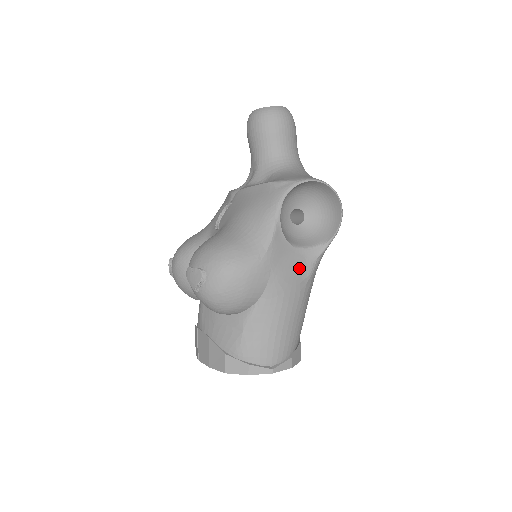
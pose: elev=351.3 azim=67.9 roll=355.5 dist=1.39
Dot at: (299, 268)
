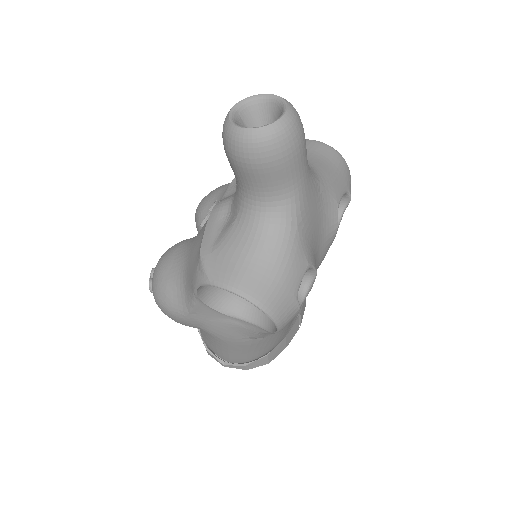
Dot at: (238, 330)
